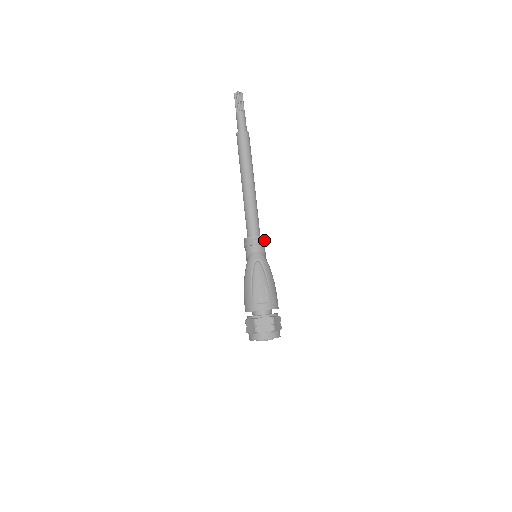
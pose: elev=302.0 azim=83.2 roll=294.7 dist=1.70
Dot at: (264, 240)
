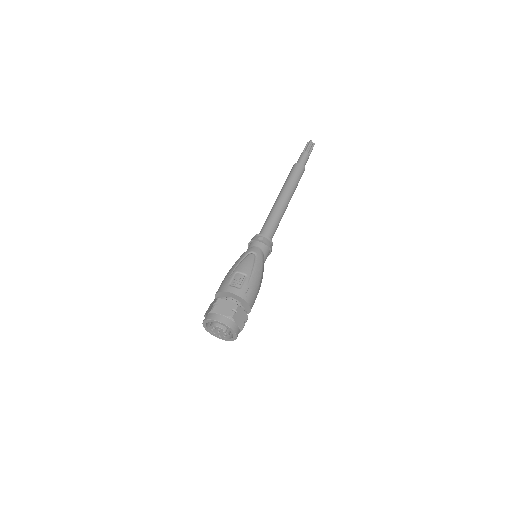
Dot at: (271, 245)
